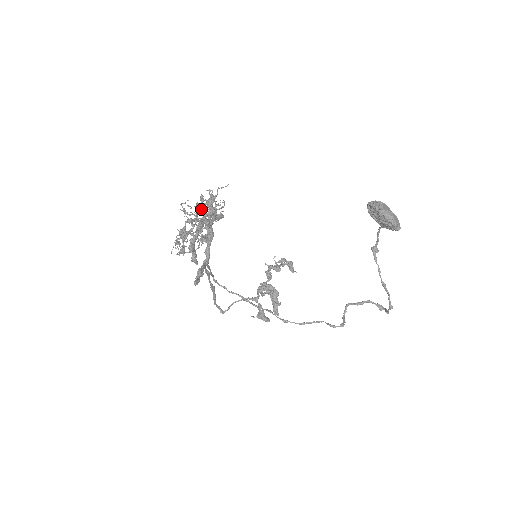
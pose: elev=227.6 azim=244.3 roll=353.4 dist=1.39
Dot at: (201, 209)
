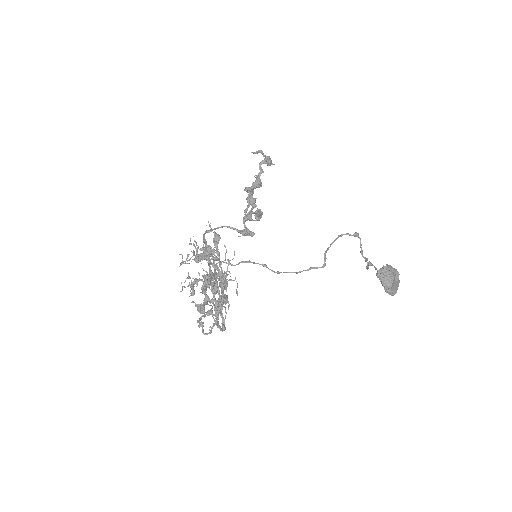
Dot at: (210, 283)
